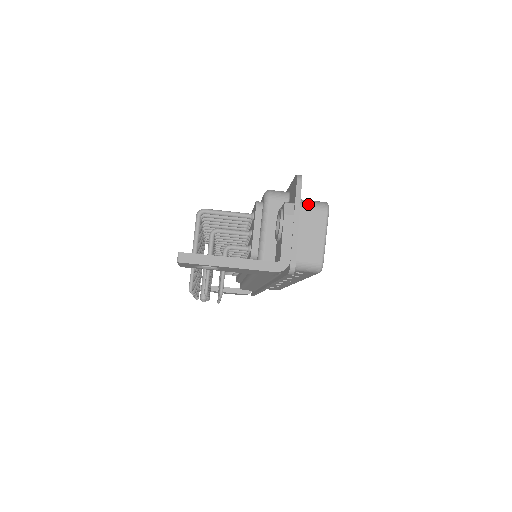
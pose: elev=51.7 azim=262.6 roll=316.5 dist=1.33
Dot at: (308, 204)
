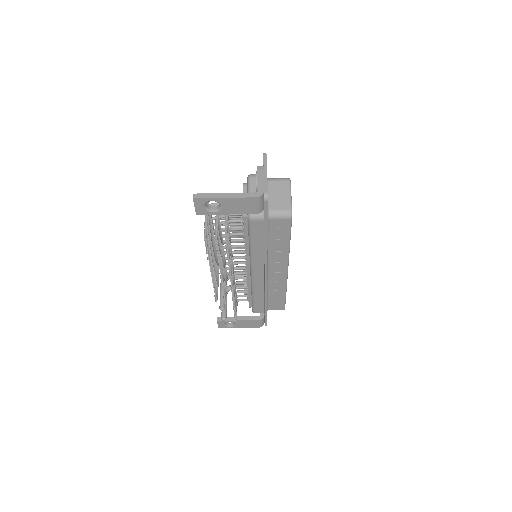
Dot at: (276, 179)
